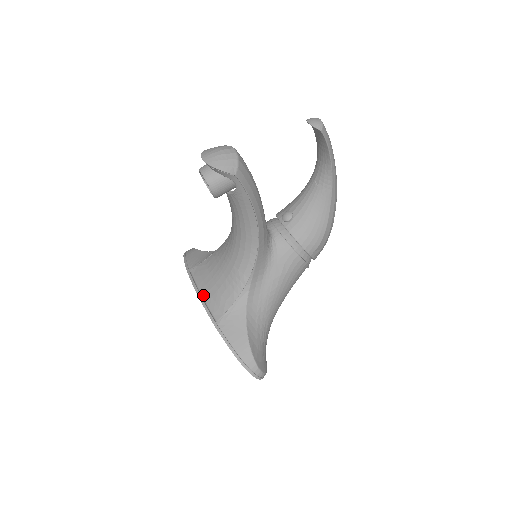
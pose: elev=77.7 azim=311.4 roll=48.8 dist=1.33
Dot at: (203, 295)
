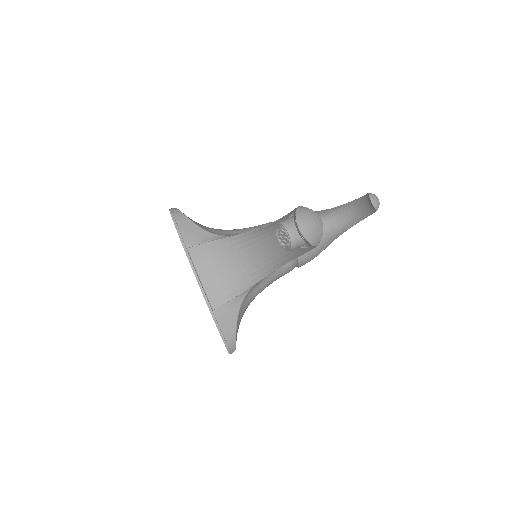
Dot at: (202, 281)
